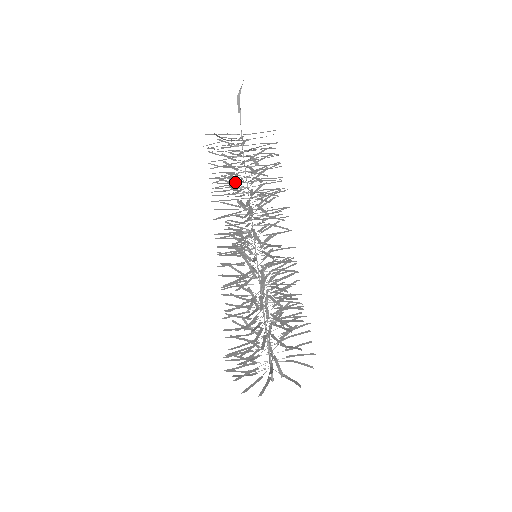
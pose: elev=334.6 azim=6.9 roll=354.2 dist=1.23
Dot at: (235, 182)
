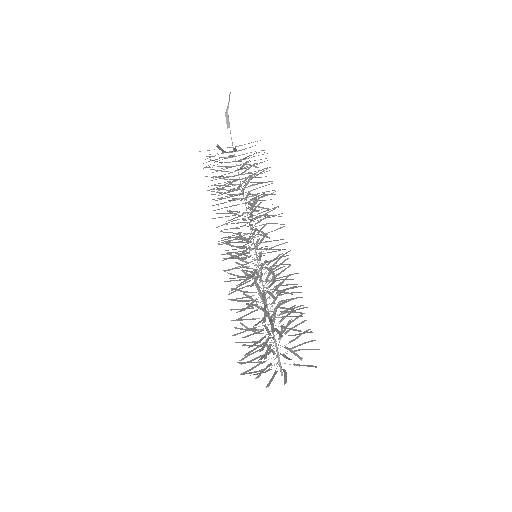
Dot at: (238, 187)
